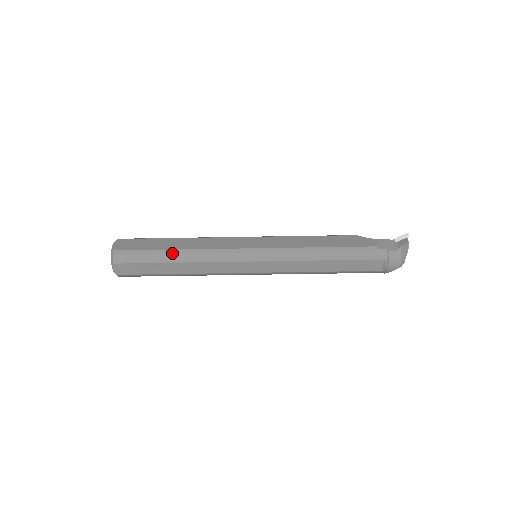
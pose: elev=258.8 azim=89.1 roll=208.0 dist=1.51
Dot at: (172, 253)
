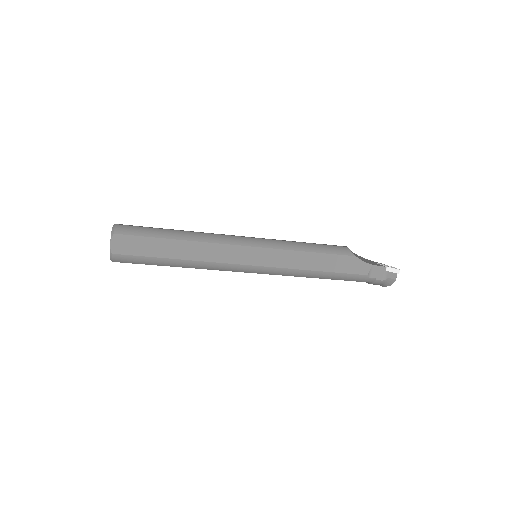
Dot at: (175, 262)
